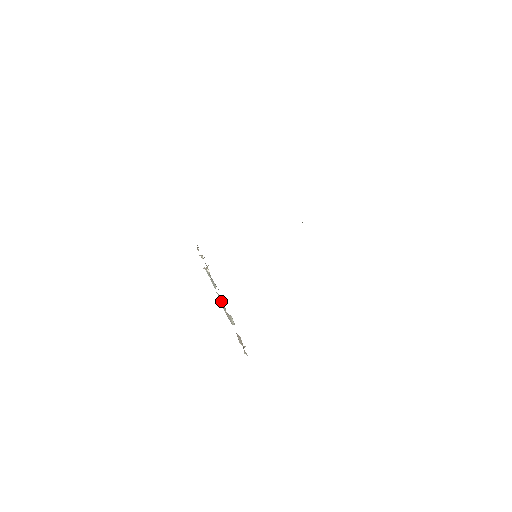
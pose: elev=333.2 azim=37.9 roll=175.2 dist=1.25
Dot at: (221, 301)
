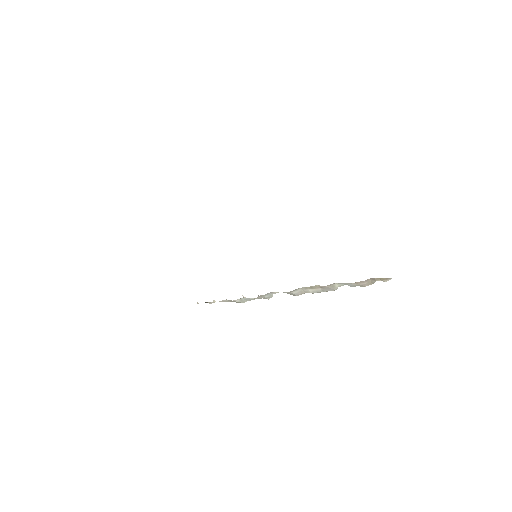
Dot at: (299, 293)
